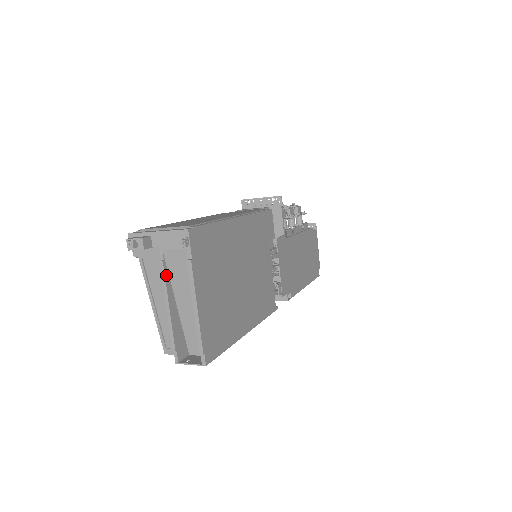
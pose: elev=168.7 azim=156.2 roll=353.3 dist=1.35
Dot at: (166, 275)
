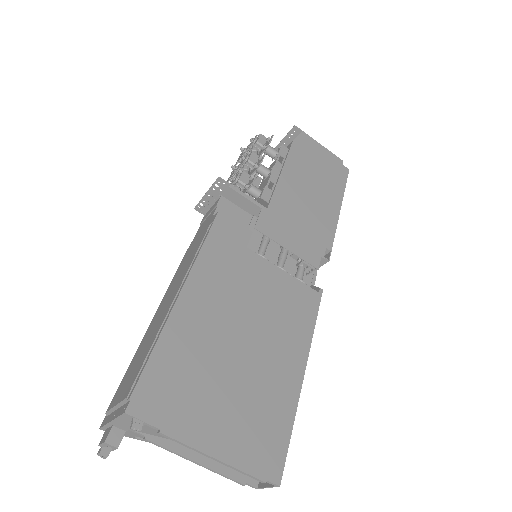
Dot at: (162, 443)
